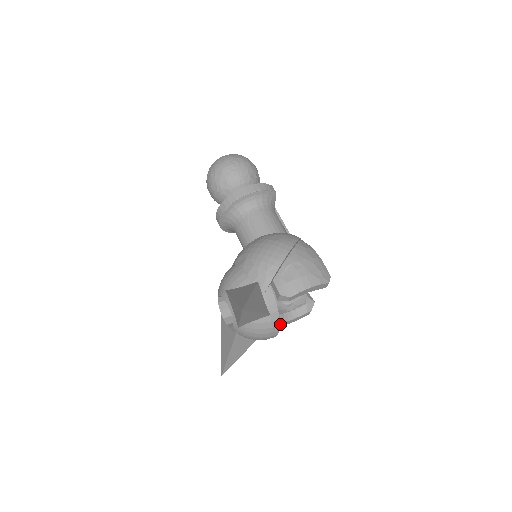
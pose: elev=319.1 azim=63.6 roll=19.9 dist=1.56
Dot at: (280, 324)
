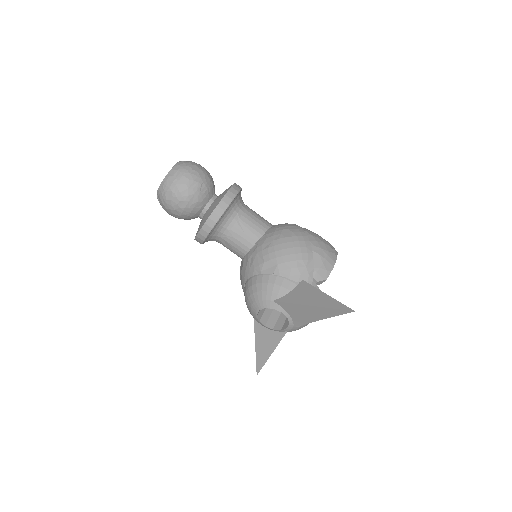
Dot at: occluded
